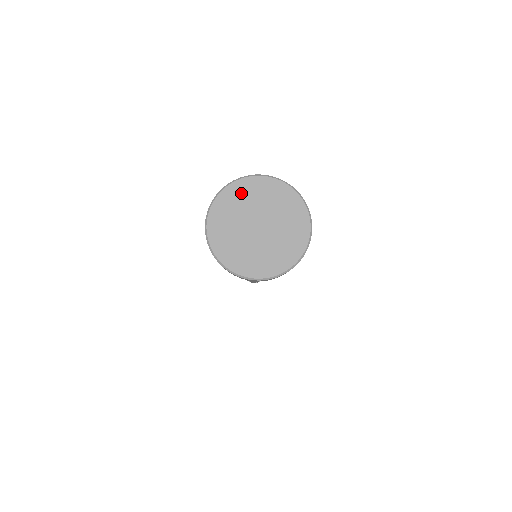
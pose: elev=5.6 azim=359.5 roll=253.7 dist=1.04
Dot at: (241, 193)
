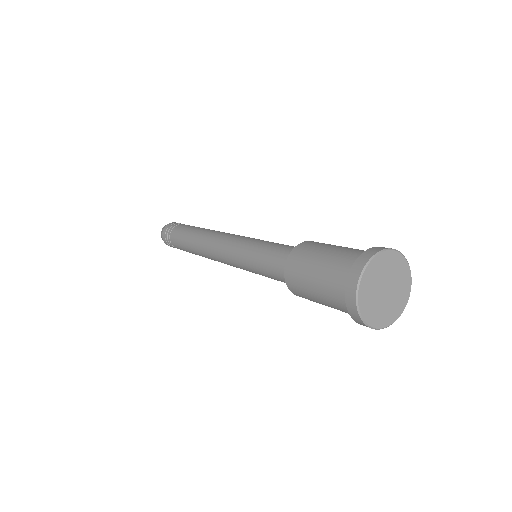
Dot at: (384, 261)
